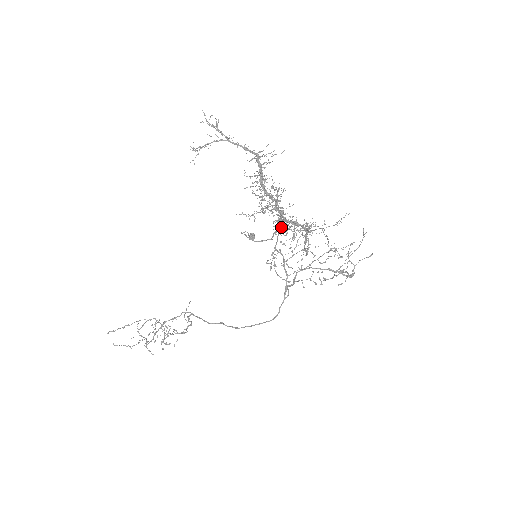
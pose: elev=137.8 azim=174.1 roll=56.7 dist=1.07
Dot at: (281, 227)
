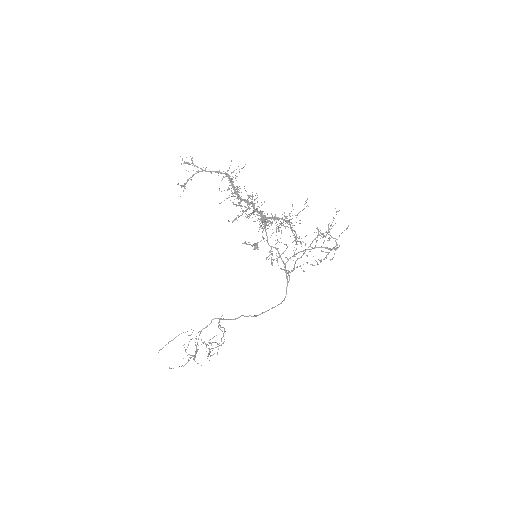
Dot at: (265, 225)
